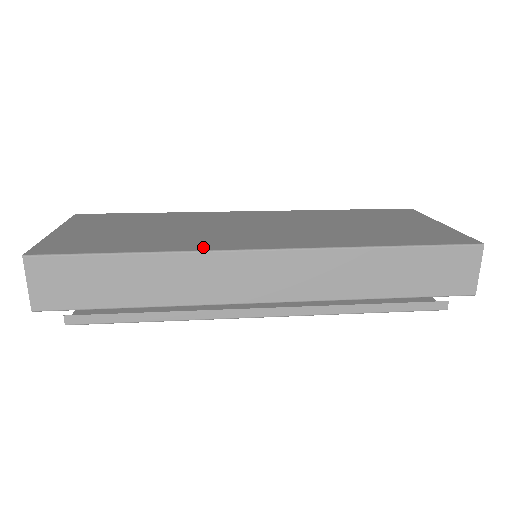
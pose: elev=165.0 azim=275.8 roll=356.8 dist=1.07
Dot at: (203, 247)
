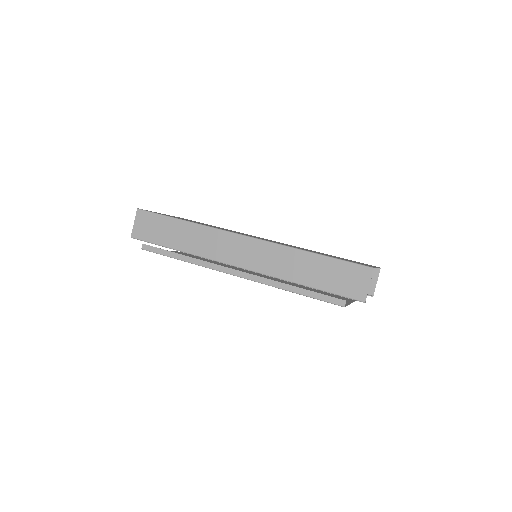
Dot at: occluded
